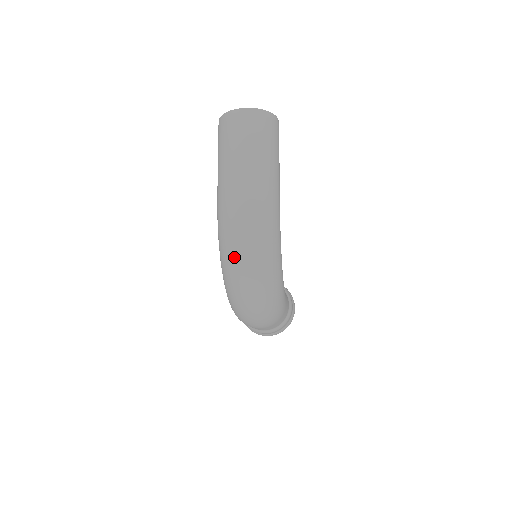
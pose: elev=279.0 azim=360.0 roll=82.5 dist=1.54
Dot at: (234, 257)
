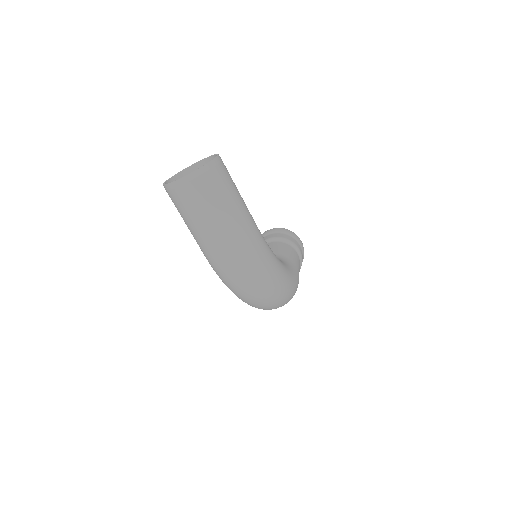
Dot at: (246, 297)
